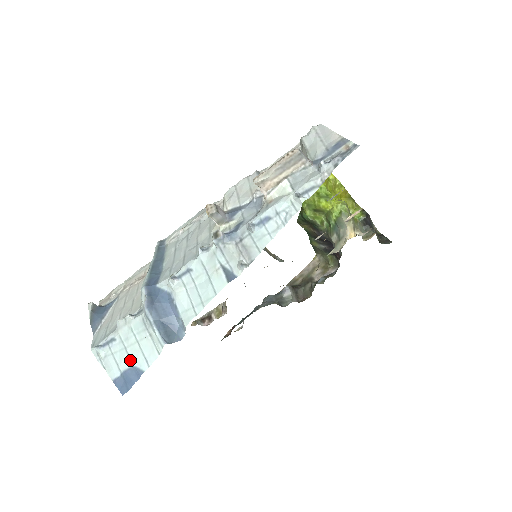
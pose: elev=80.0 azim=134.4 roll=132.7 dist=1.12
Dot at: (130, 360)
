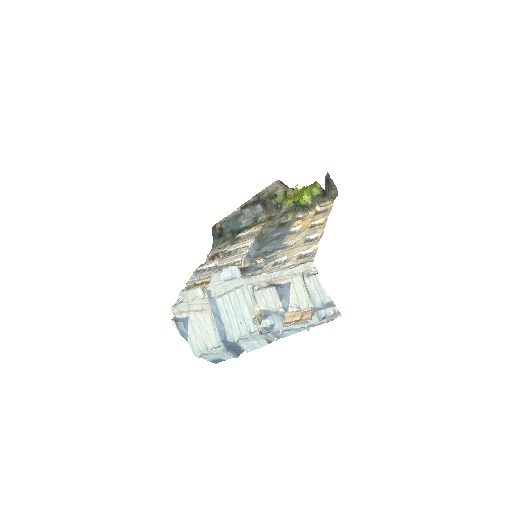
Dot at: (218, 358)
